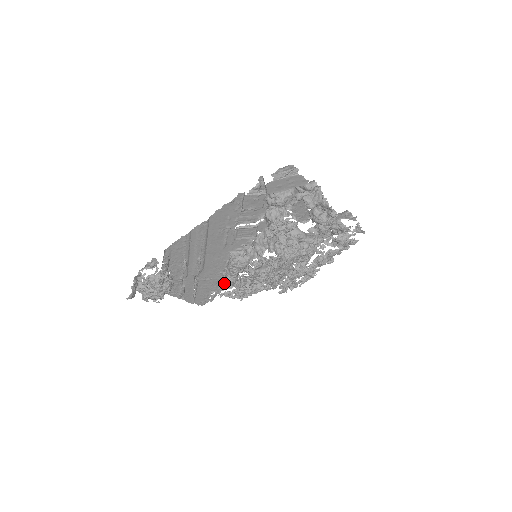
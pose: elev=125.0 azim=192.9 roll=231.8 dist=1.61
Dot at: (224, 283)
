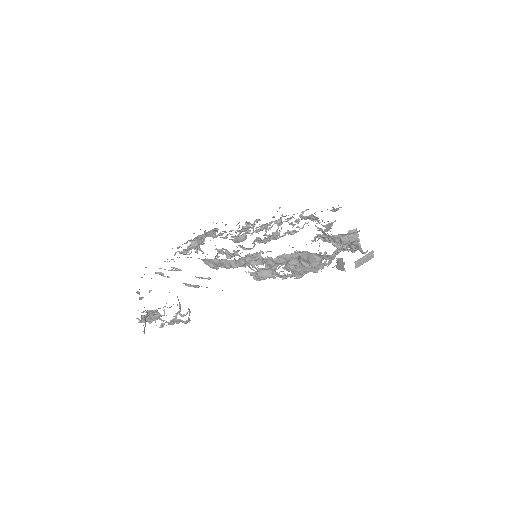
Dot at: occluded
